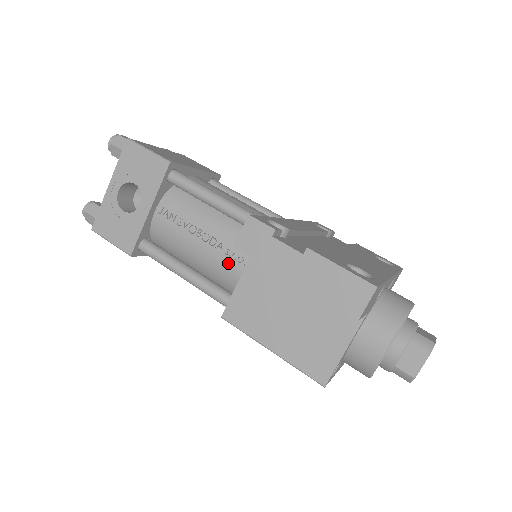
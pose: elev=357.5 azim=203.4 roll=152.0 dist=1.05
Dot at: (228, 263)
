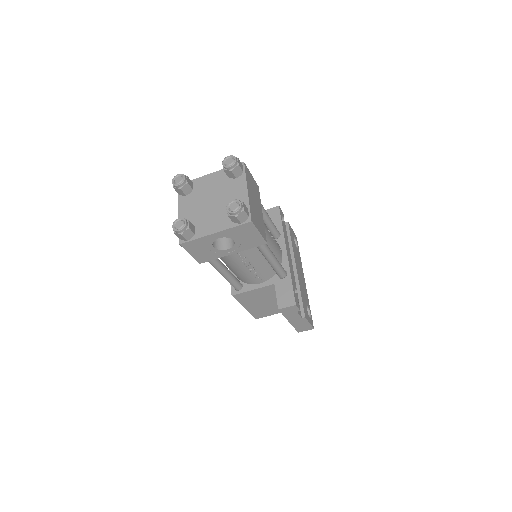
Dot at: (252, 279)
